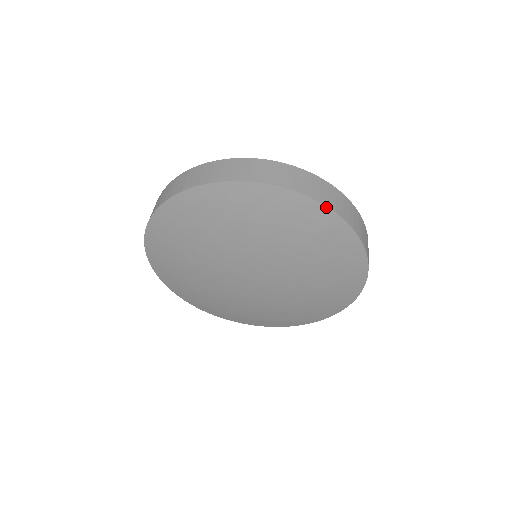
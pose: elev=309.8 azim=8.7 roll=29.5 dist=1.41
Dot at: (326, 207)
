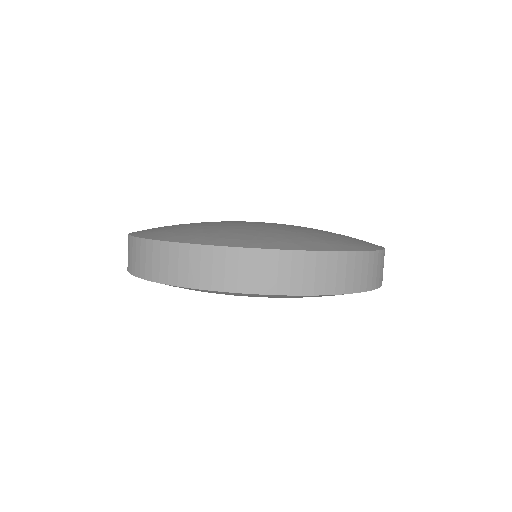
Dot at: (235, 293)
